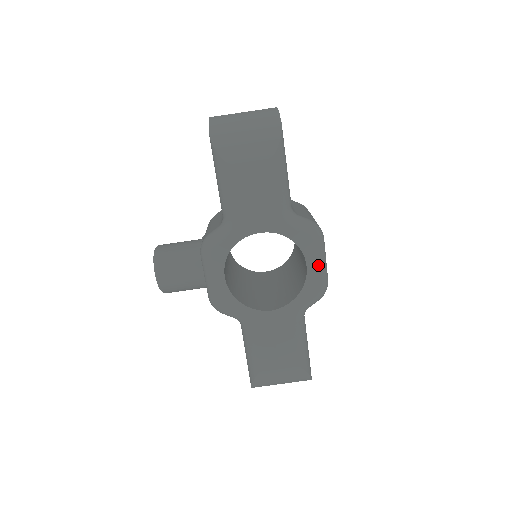
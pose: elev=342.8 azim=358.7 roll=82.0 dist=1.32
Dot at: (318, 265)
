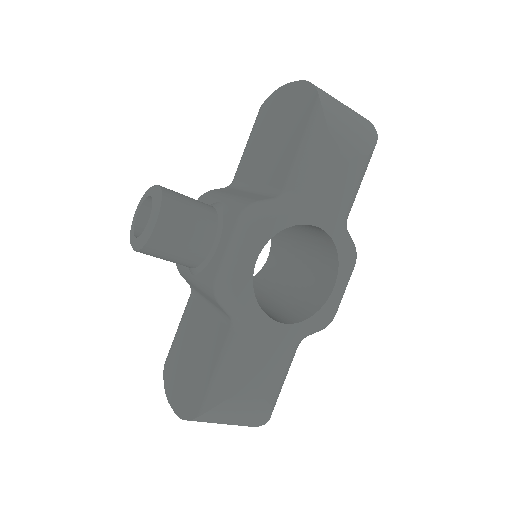
Dot at: (342, 291)
